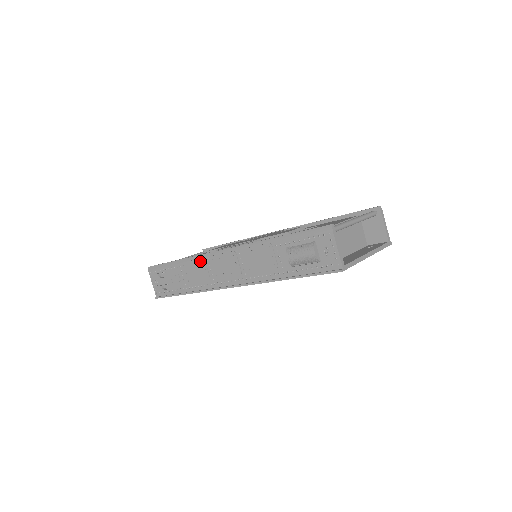
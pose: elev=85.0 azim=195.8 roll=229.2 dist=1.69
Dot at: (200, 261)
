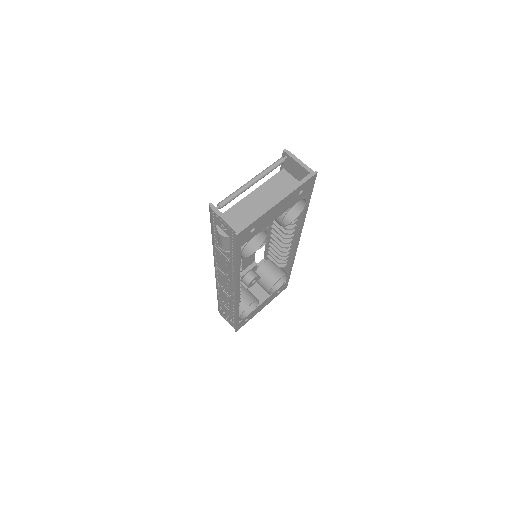
Dot at: (218, 287)
